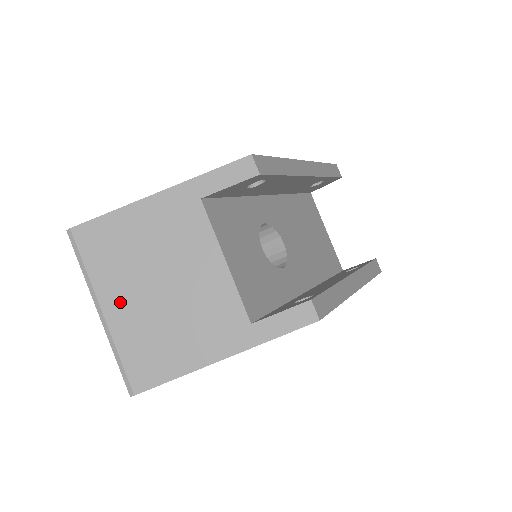
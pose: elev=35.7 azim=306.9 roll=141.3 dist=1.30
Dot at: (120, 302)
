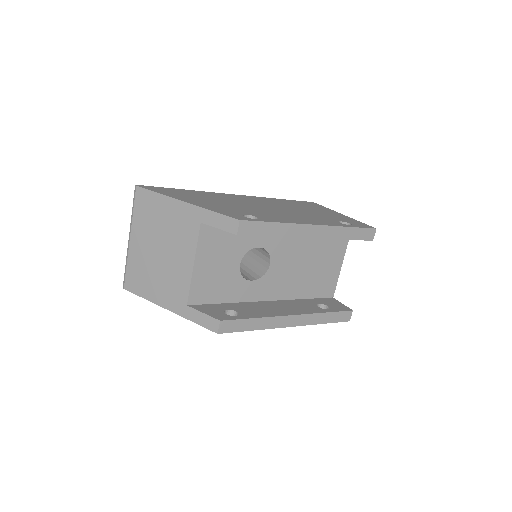
Dot at: (139, 242)
